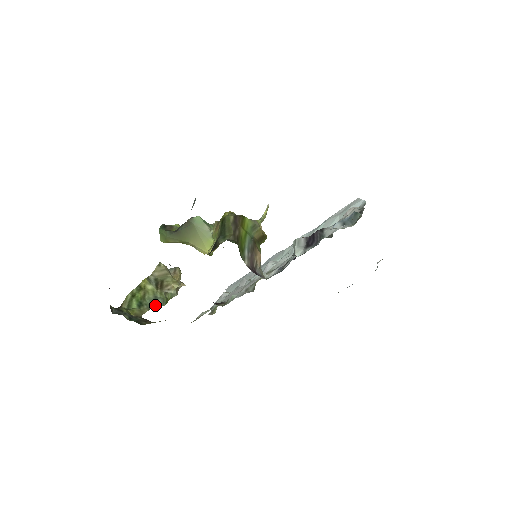
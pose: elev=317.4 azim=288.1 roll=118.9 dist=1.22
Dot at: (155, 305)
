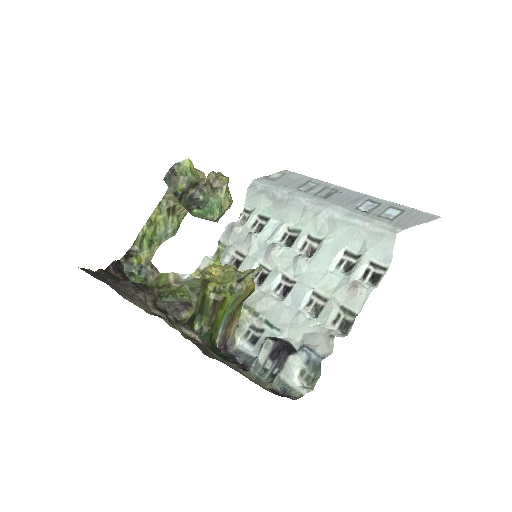
Dot at: (166, 238)
